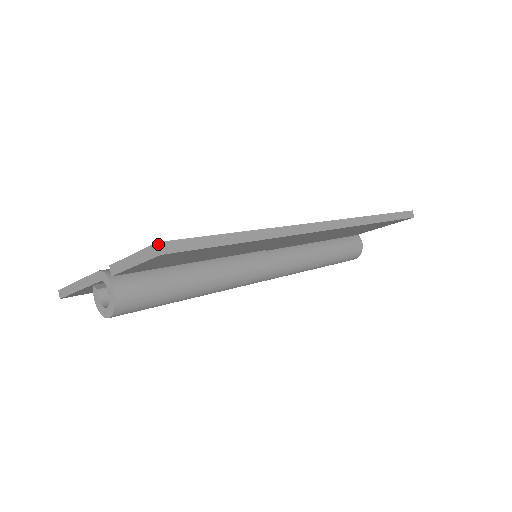
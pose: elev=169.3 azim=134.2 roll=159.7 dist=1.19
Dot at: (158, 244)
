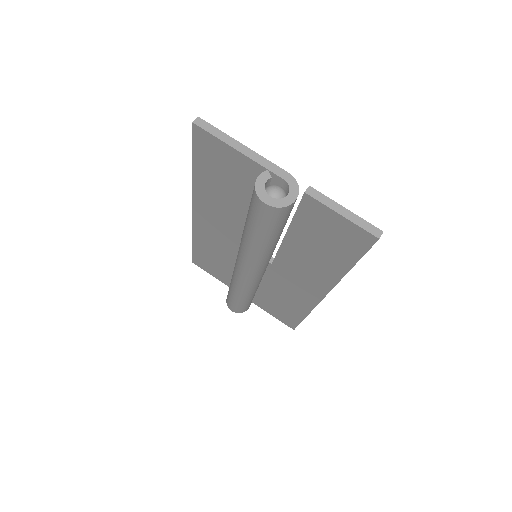
Dot at: occluded
